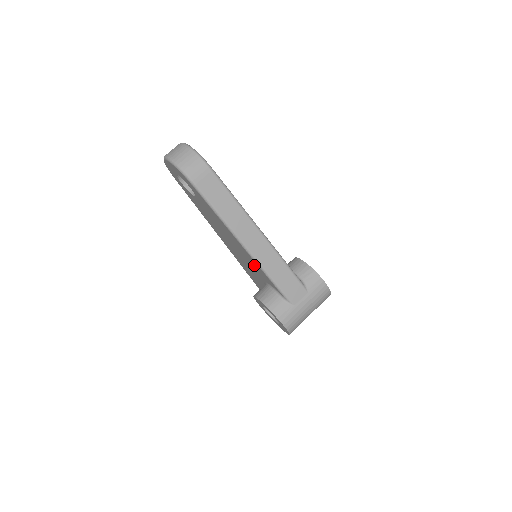
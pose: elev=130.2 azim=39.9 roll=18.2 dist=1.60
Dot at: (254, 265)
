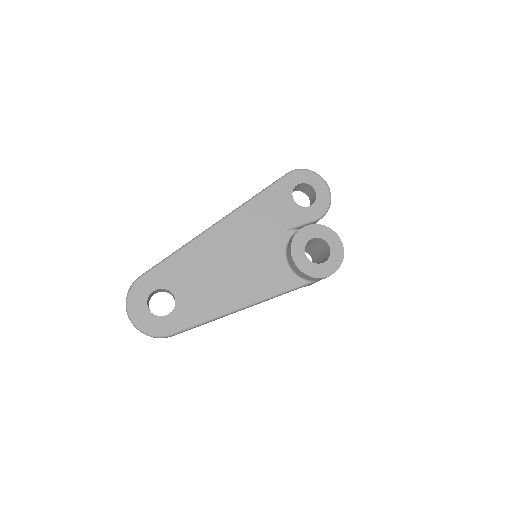
Dot at: occluded
